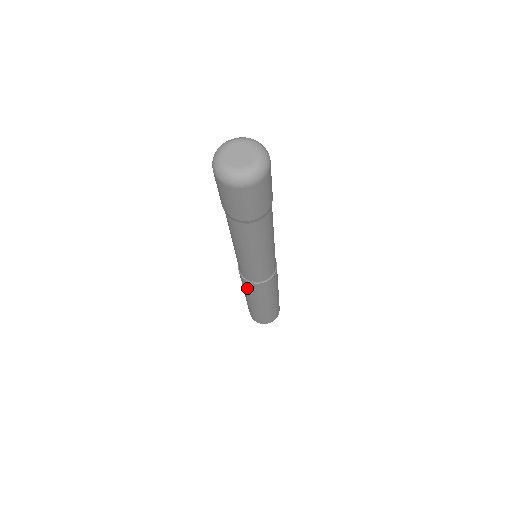
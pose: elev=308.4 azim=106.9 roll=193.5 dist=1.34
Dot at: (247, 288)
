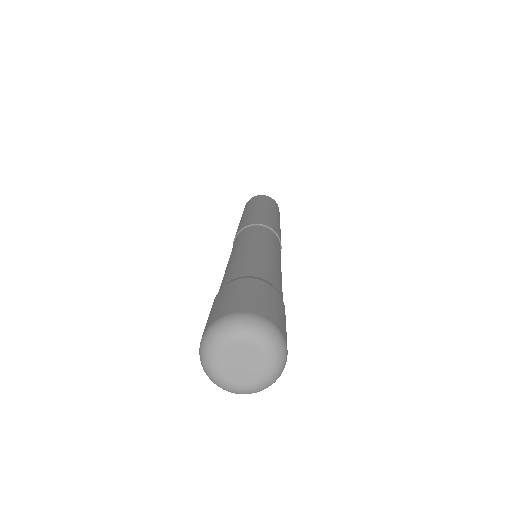
Dot at: occluded
